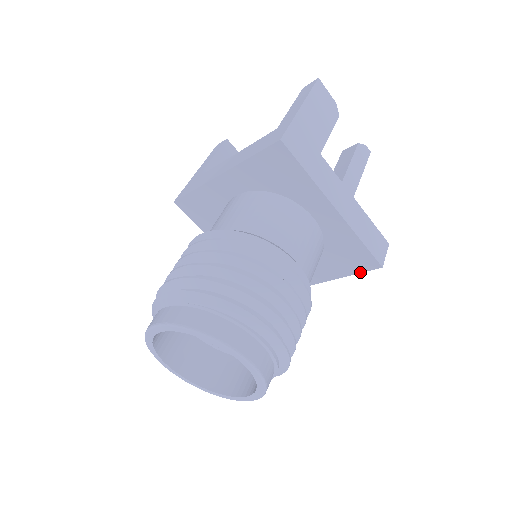
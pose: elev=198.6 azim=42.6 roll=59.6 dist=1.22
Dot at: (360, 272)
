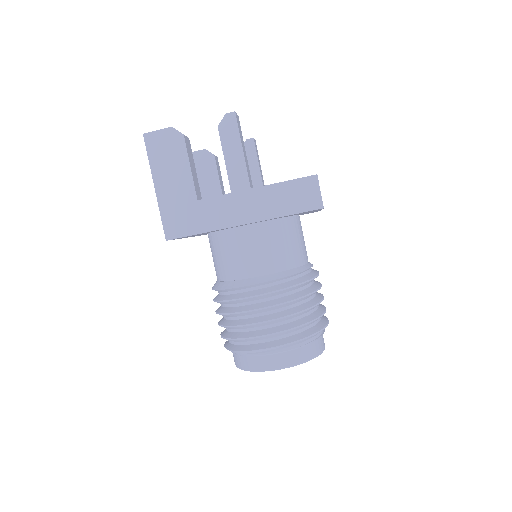
Dot at: occluded
